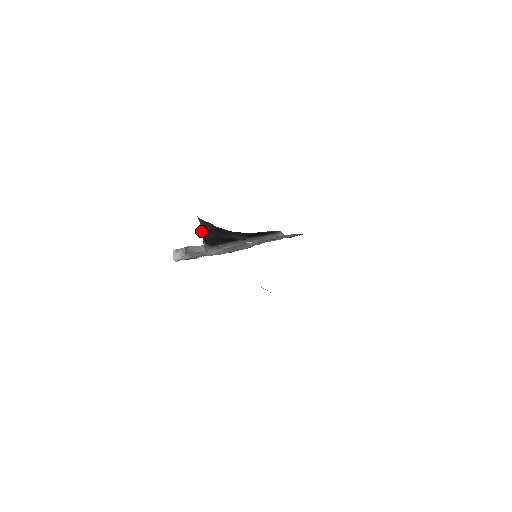
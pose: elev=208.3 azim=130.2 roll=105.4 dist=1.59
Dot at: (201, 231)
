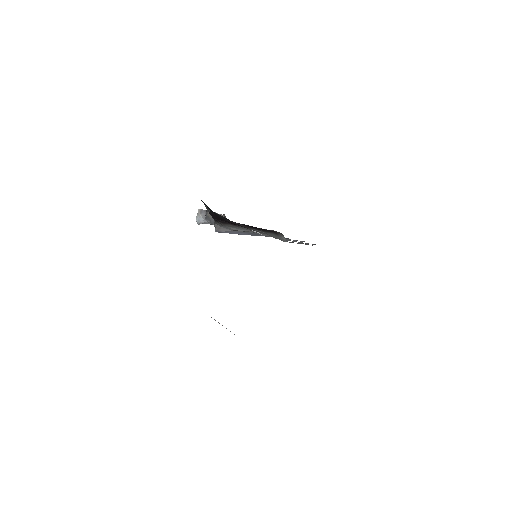
Dot at: occluded
